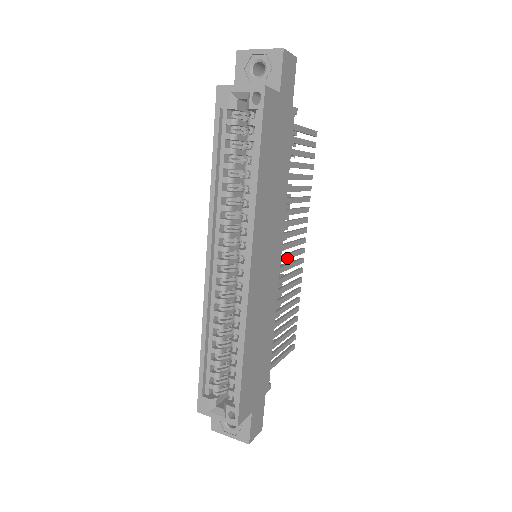
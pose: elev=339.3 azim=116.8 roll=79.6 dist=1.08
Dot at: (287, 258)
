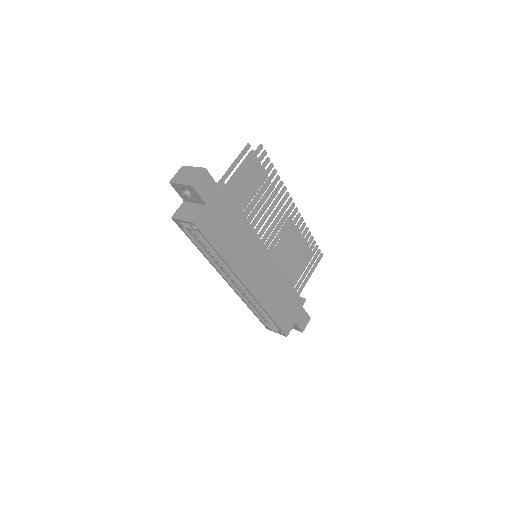
Dot at: (281, 235)
